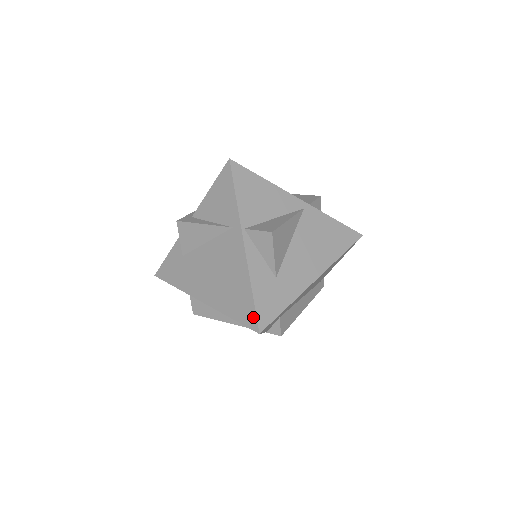
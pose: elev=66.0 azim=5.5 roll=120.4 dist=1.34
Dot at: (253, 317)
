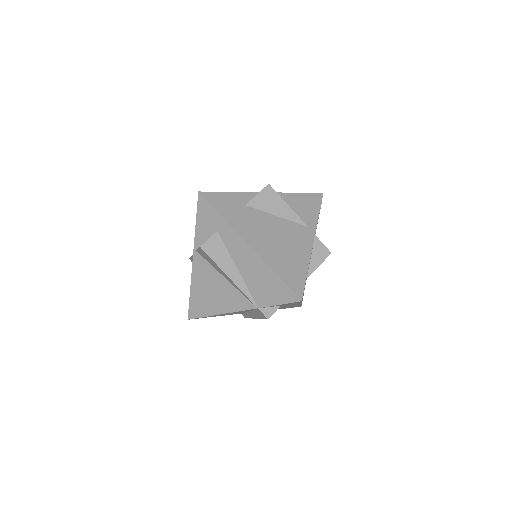
Dot at: (301, 287)
